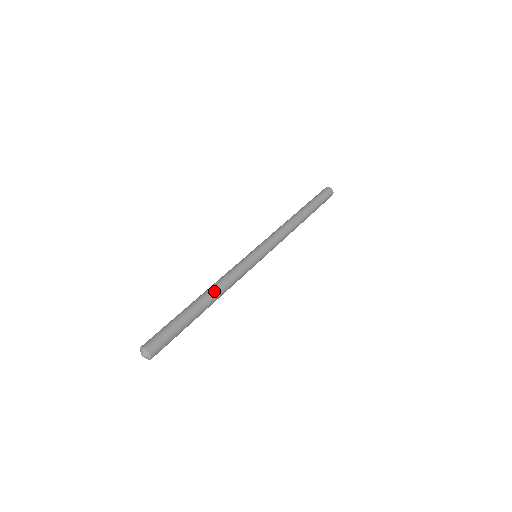
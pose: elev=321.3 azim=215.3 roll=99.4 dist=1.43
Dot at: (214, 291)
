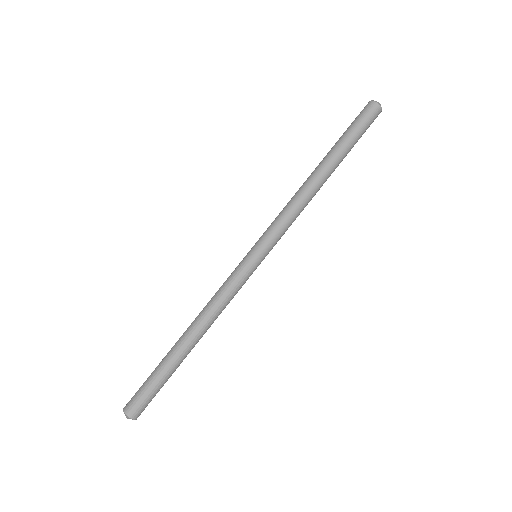
Dot at: (205, 331)
